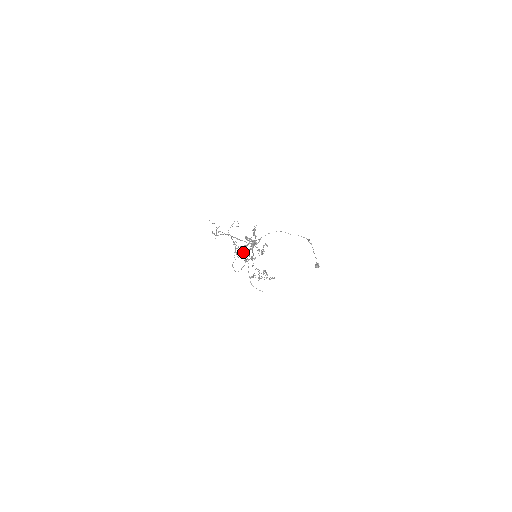
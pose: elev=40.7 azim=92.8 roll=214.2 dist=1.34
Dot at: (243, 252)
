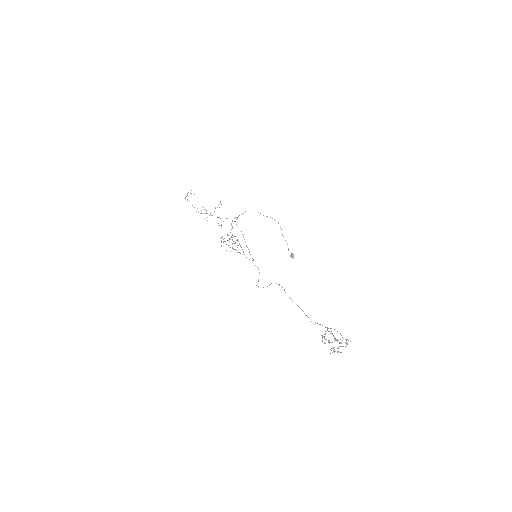
Dot at: occluded
